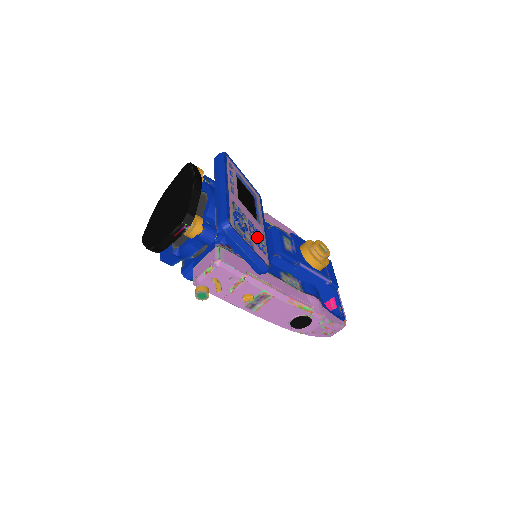
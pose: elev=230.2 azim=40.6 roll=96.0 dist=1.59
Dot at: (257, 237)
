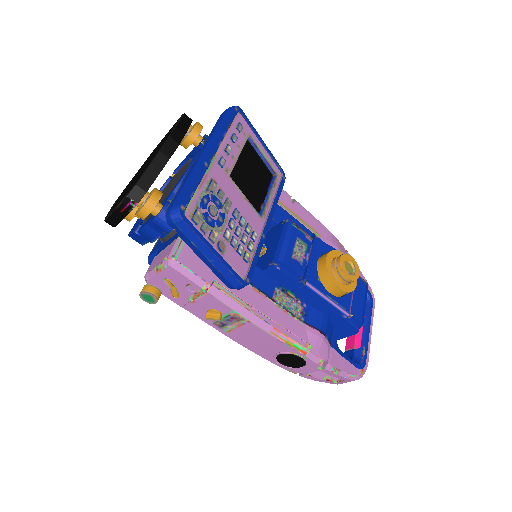
Dot at: (242, 235)
